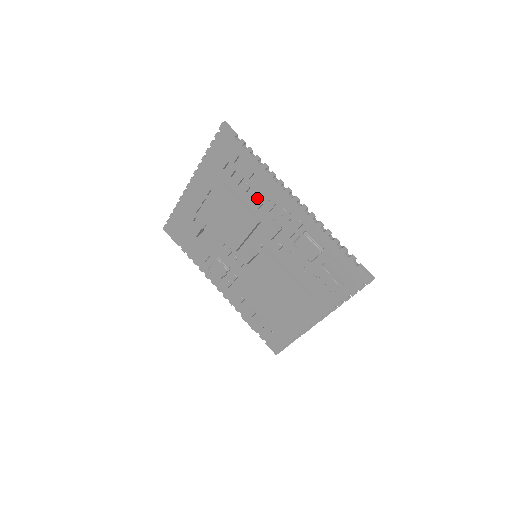
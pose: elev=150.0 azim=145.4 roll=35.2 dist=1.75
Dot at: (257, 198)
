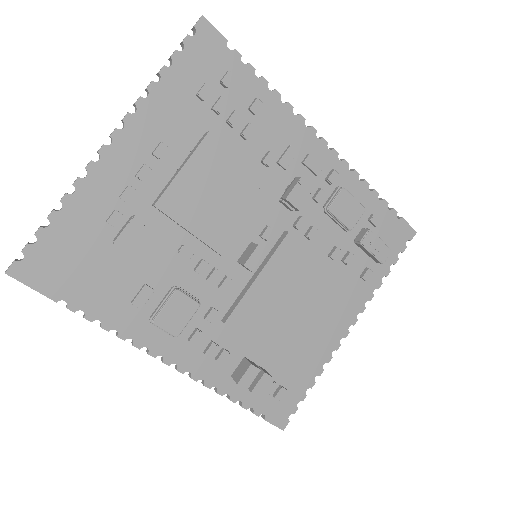
Dot at: (263, 149)
